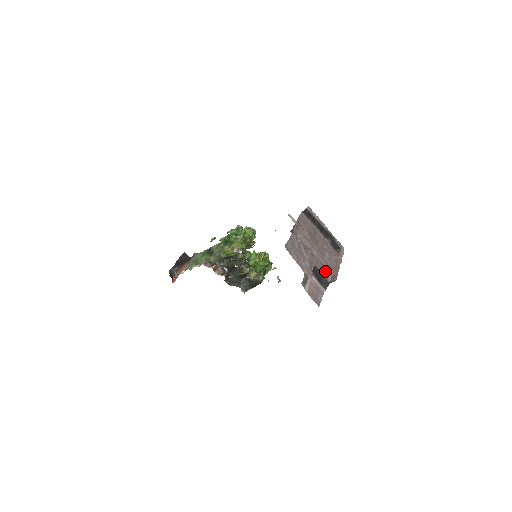
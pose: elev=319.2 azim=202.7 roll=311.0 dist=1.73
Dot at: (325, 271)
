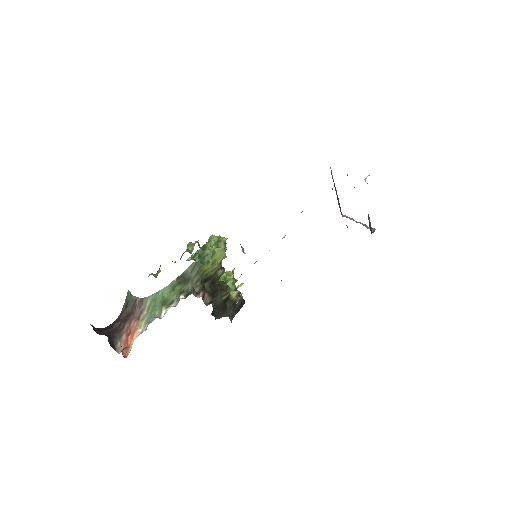
Dot at: occluded
